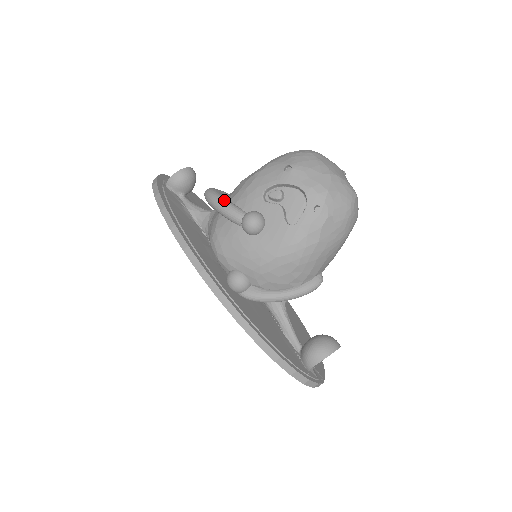
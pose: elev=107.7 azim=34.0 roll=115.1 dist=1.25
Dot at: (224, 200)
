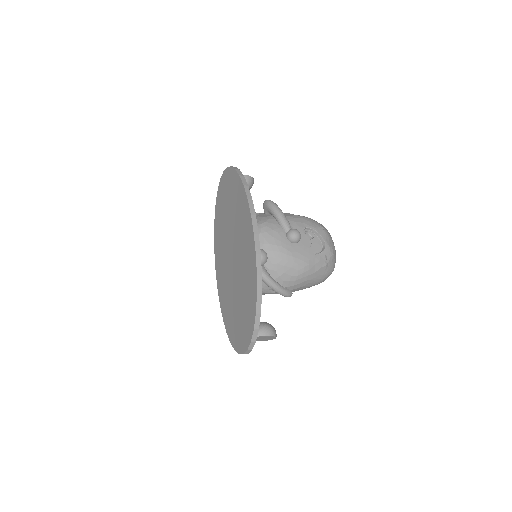
Dot at: occluded
